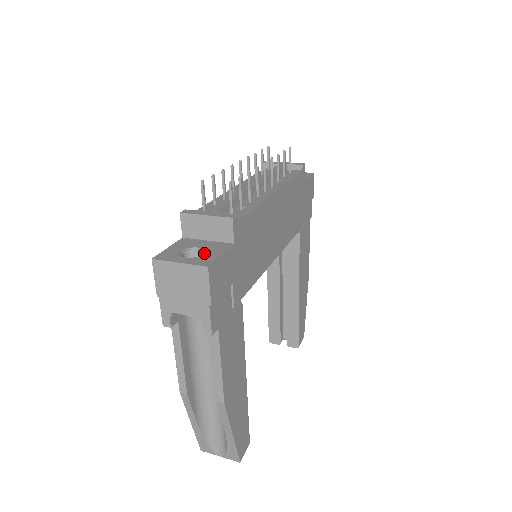
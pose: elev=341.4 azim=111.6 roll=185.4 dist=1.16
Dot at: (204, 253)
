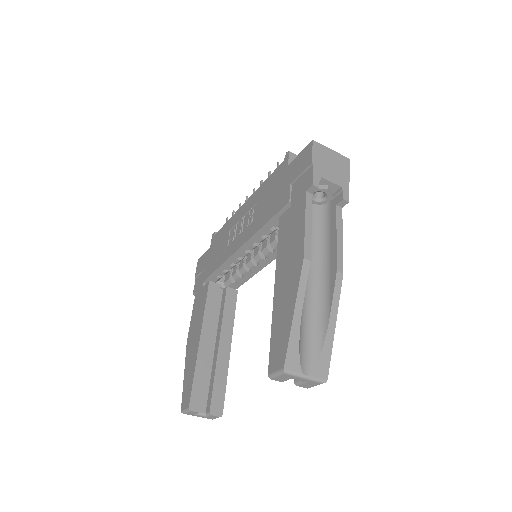
Dot at: occluded
